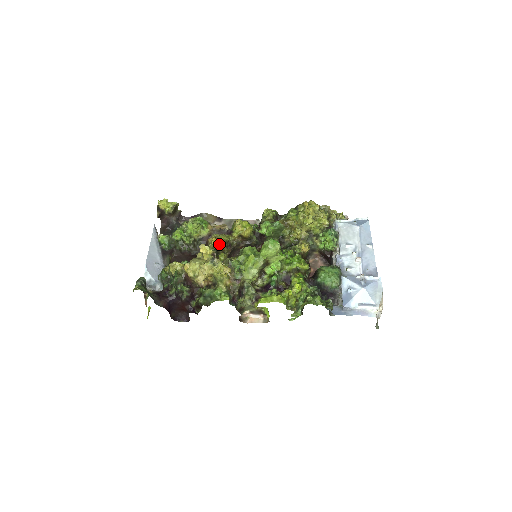
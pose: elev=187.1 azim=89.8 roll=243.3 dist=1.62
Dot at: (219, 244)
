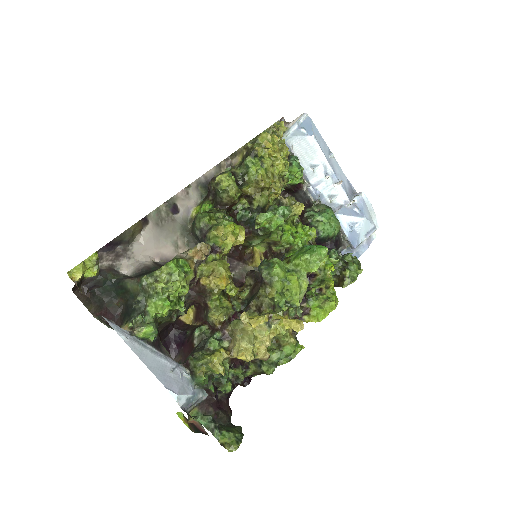
Dot at: (228, 283)
